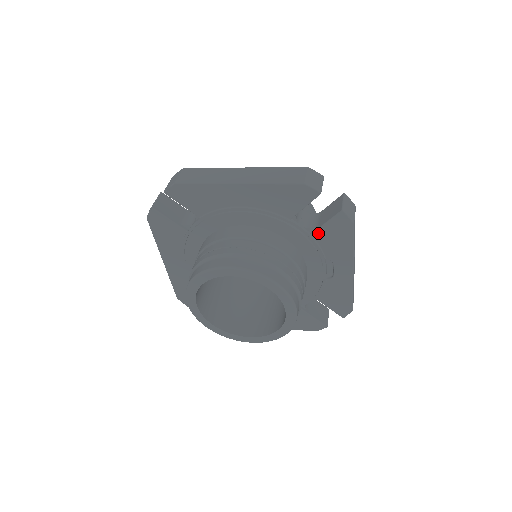
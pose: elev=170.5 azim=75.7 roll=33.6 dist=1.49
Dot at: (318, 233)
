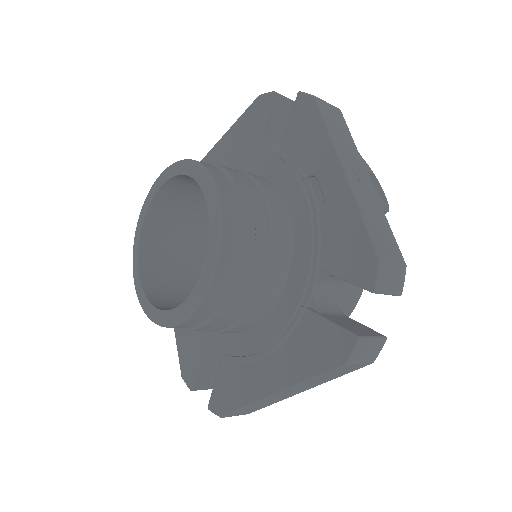
Dot at: (286, 143)
